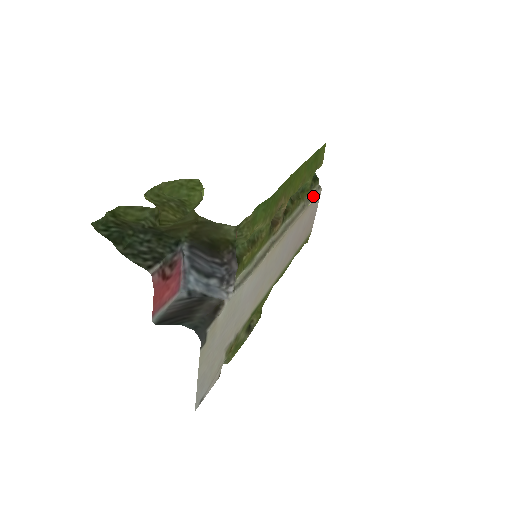
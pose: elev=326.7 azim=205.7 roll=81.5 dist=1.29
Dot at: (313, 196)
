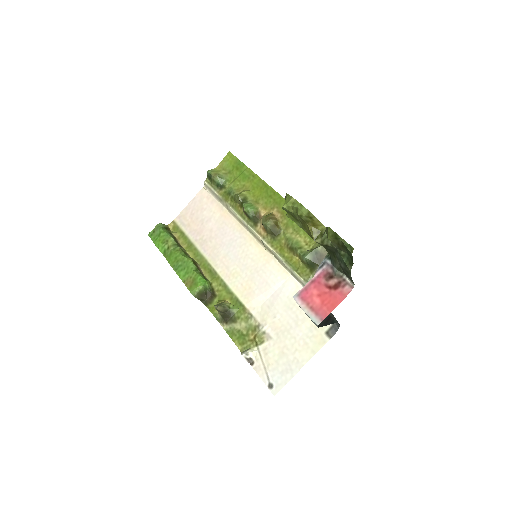
Dot at: (213, 195)
